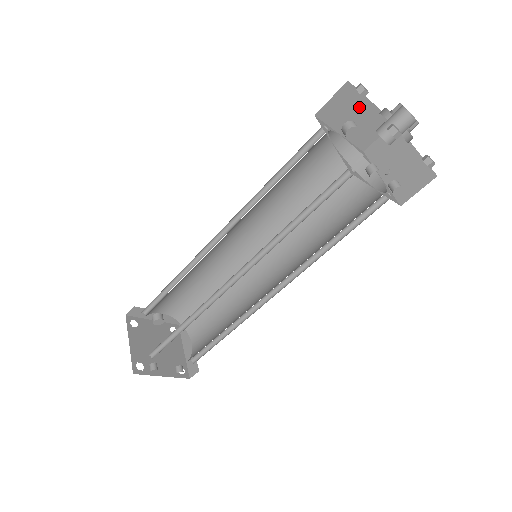
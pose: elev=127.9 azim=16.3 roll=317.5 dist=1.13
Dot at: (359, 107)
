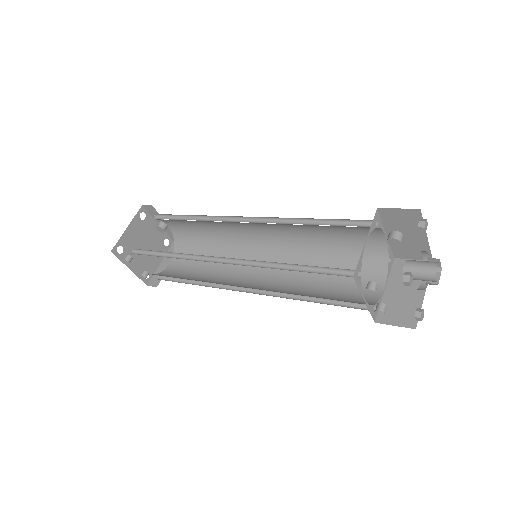
Dot at: (415, 230)
